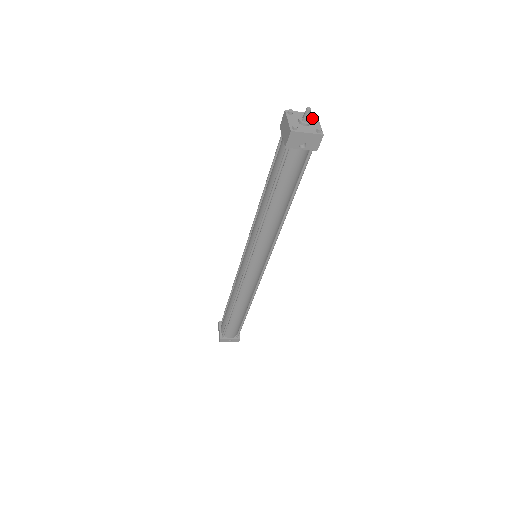
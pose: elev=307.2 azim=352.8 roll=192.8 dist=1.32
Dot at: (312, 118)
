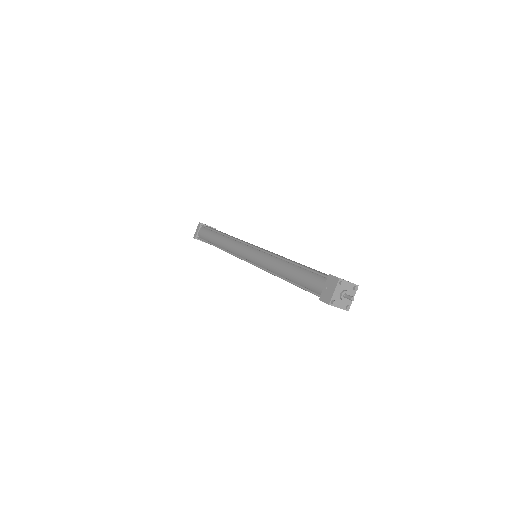
Dot at: (352, 291)
